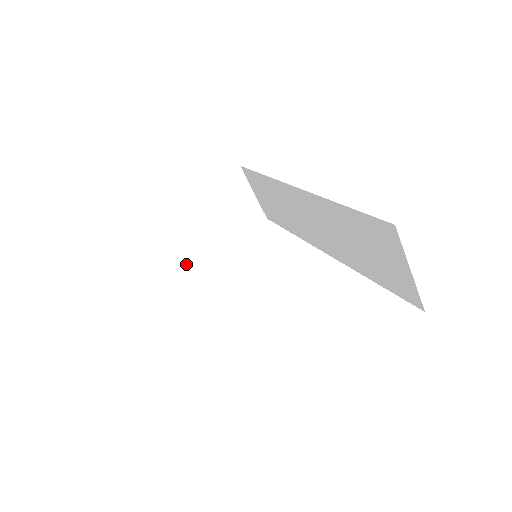
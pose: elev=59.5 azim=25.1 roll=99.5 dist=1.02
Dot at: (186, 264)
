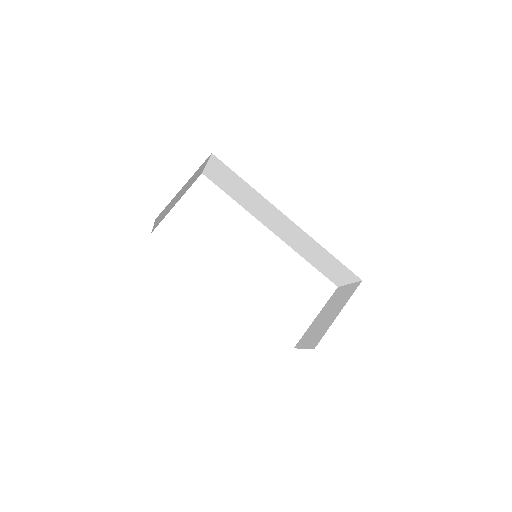
Dot at: occluded
